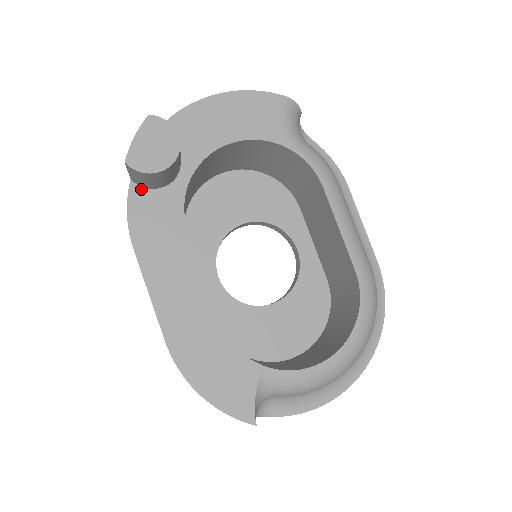
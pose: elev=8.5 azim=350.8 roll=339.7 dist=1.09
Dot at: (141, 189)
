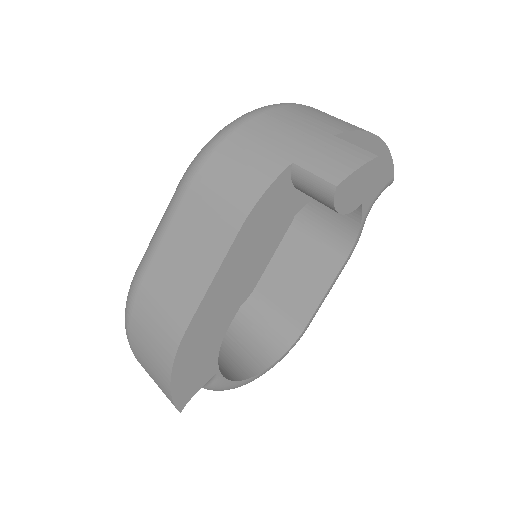
Dot at: (289, 179)
